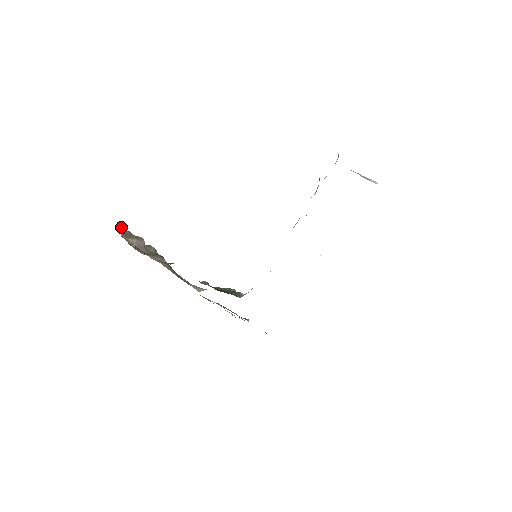
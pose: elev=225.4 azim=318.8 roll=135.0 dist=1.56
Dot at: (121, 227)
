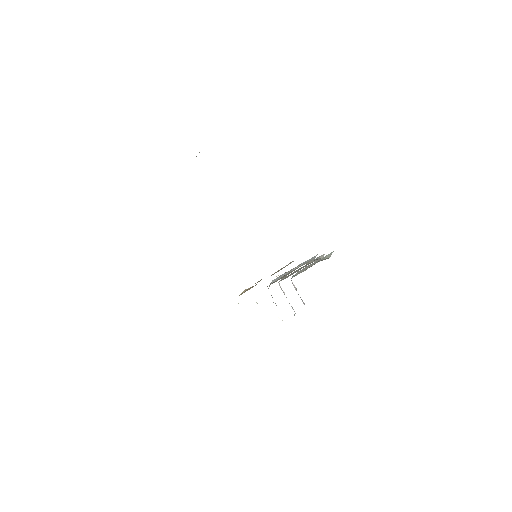
Dot at: occluded
